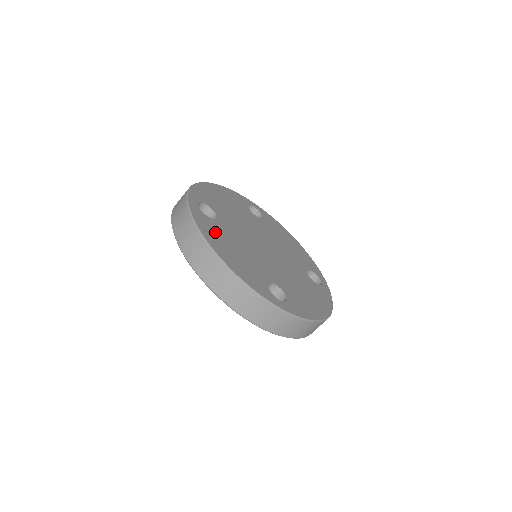
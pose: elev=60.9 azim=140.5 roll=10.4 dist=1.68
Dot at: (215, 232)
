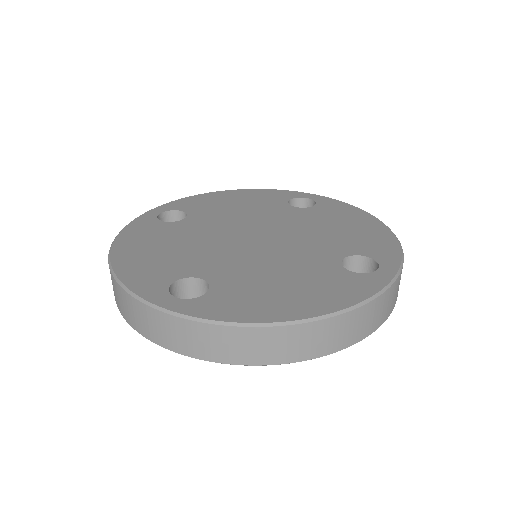
Dot at: (149, 234)
